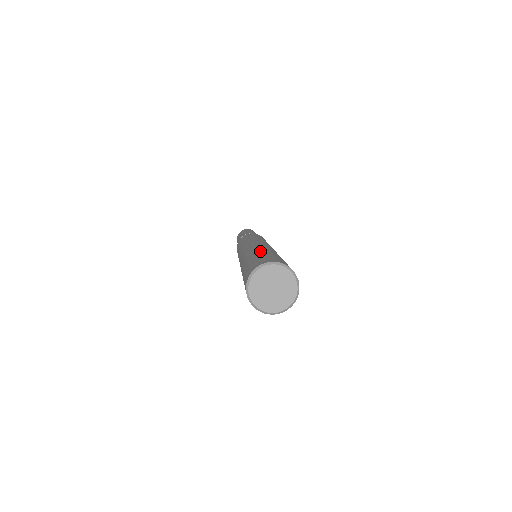
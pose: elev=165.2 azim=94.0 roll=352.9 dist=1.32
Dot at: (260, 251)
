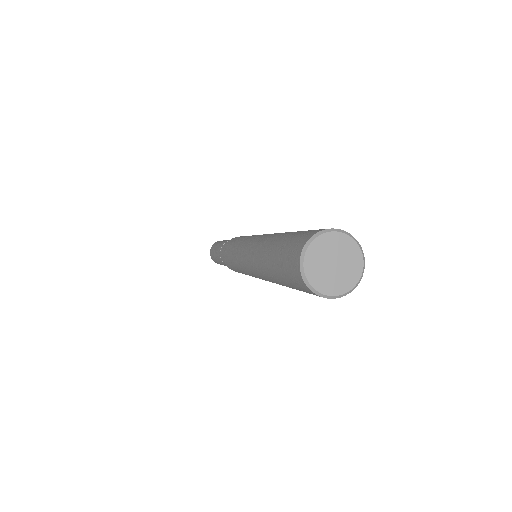
Dot at: occluded
